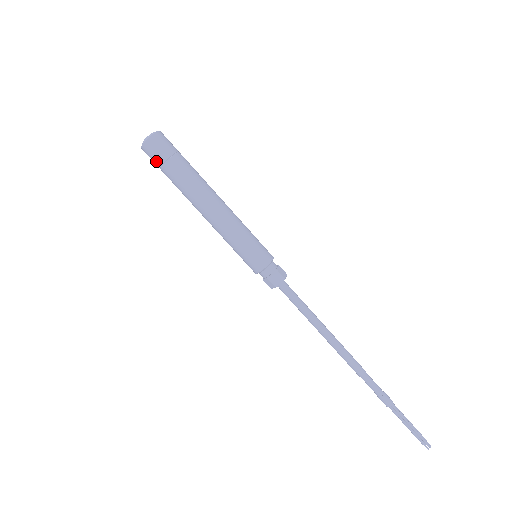
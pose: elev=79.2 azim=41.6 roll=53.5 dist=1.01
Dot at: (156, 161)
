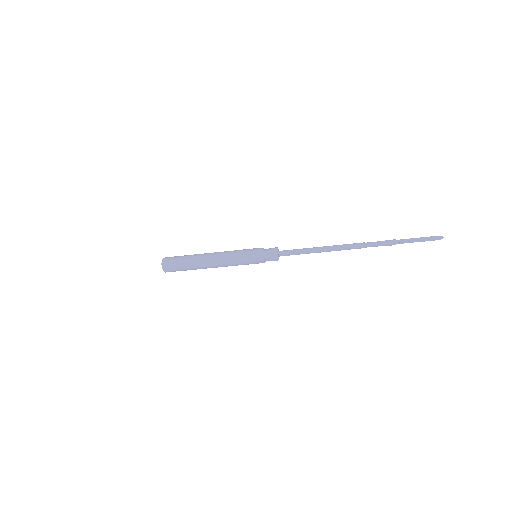
Dot at: occluded
